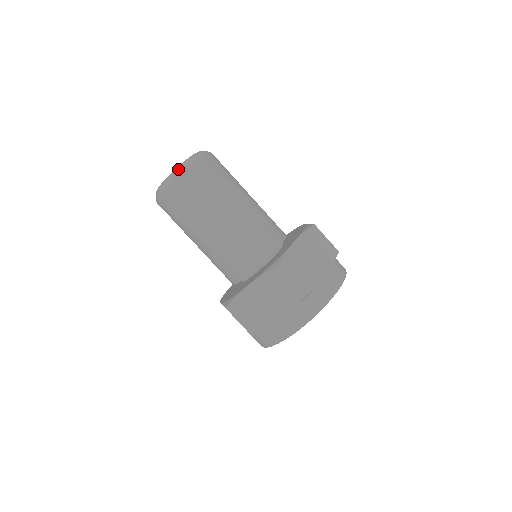
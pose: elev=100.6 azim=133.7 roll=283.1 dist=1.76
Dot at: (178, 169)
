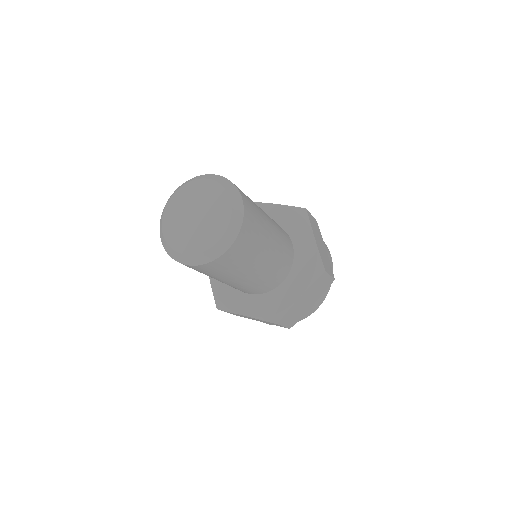
Dot at: (201, 258)
